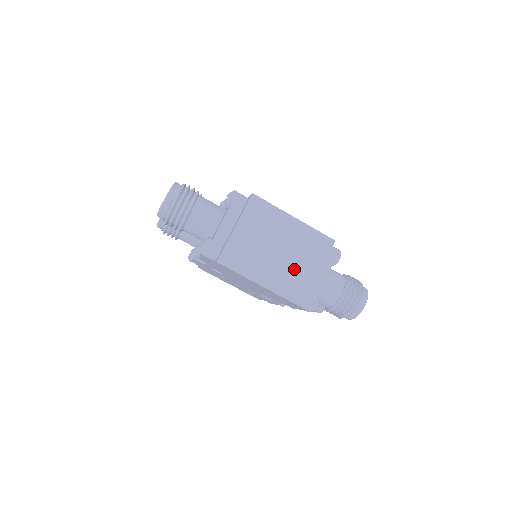
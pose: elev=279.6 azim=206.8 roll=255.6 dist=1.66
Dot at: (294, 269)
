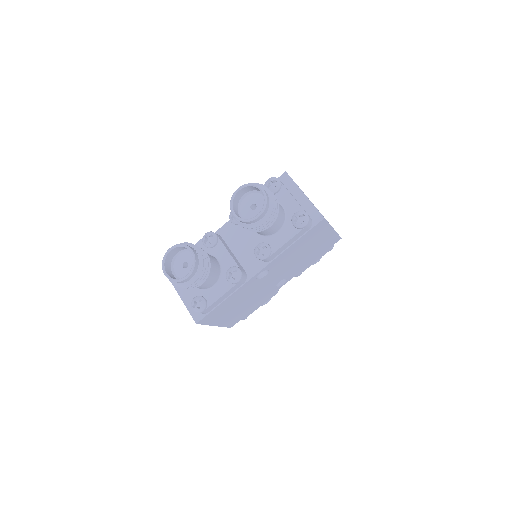
Dot at: occluded
